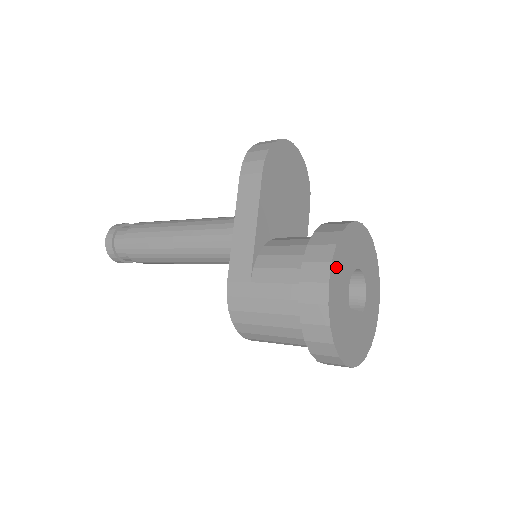
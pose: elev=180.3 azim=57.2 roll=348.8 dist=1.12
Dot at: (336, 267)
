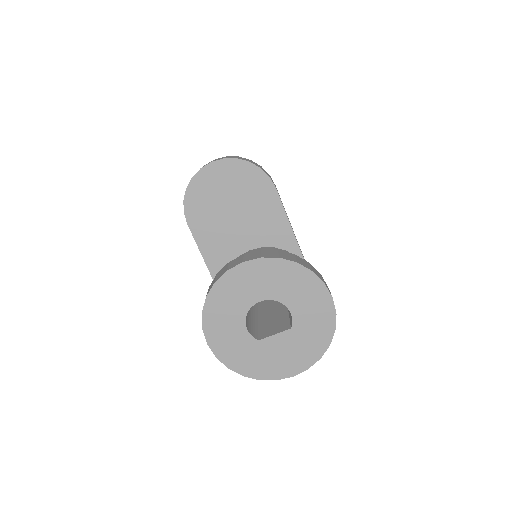
Dot at: (213, 327)
